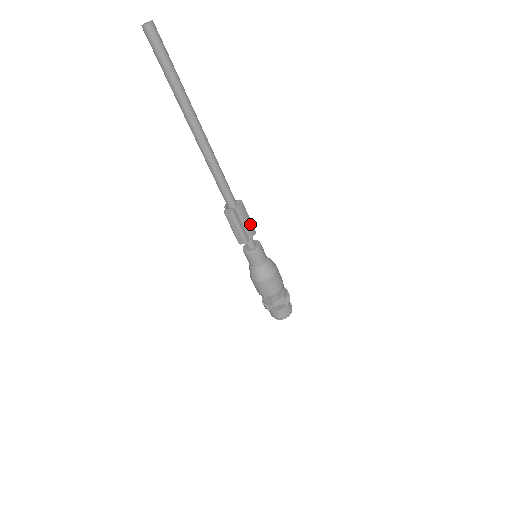
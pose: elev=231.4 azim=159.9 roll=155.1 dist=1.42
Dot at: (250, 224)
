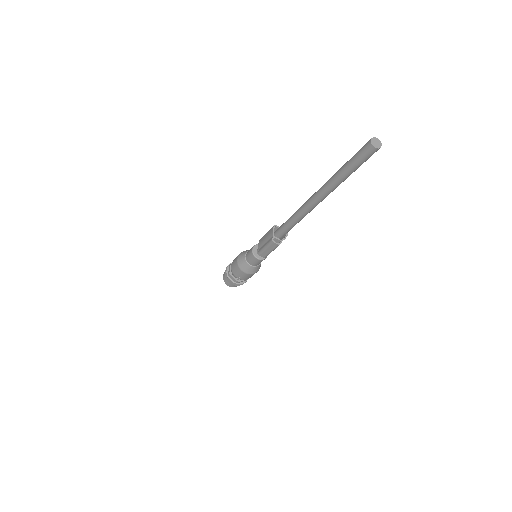
Dot at: occluded
